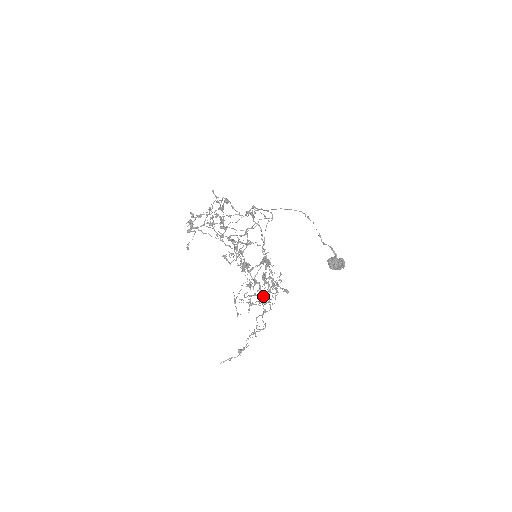
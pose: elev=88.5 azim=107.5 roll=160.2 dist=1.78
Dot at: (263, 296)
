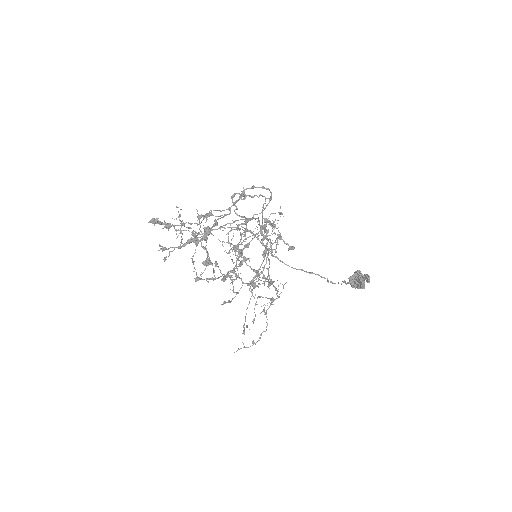
Dot at: occluded
